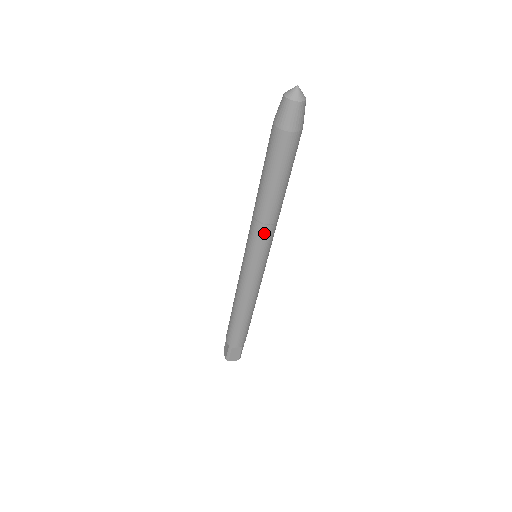
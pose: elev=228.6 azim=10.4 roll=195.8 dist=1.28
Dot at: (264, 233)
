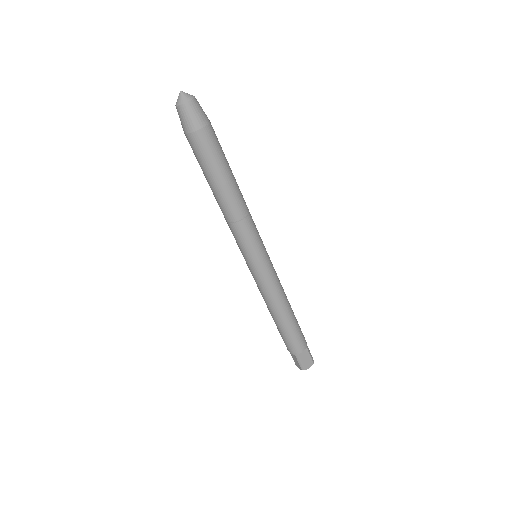
Dot at: (245, 229)
